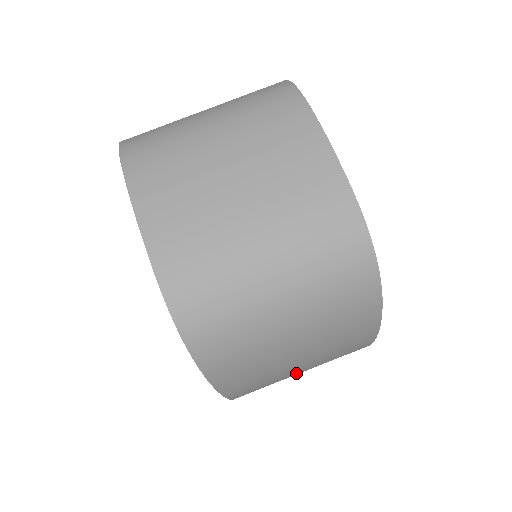
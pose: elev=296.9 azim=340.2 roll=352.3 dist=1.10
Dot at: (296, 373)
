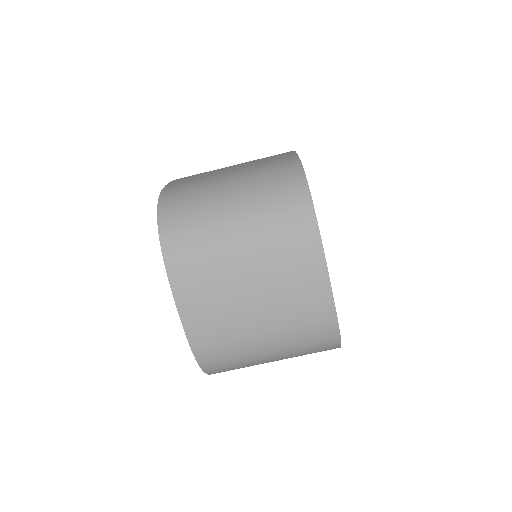
Dot at: occluded
